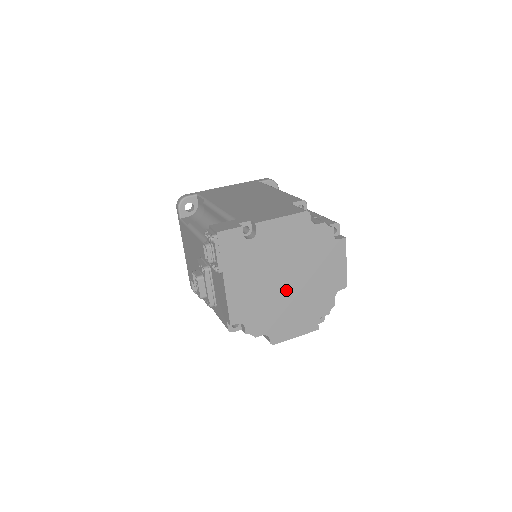
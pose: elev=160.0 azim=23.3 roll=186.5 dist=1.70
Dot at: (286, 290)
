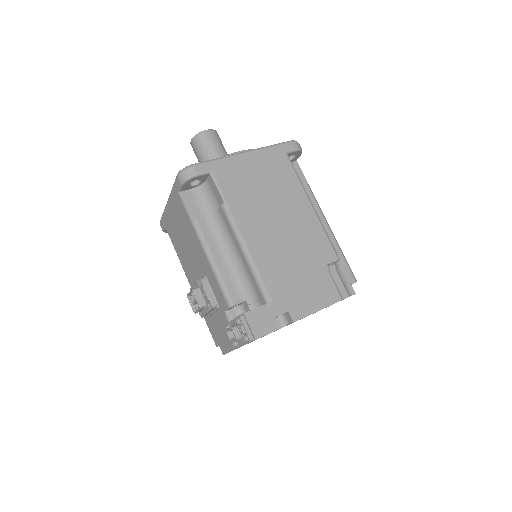
Dot at: occluded
